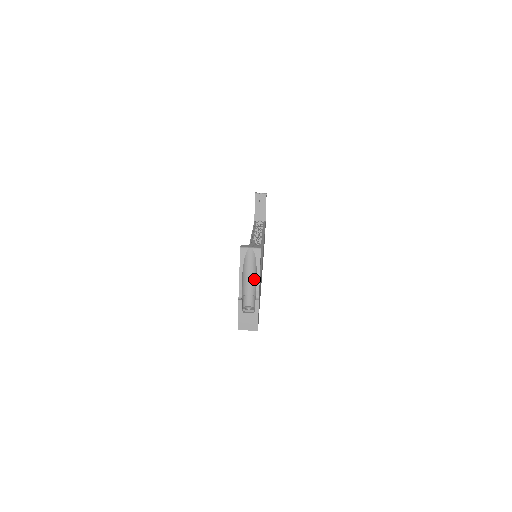
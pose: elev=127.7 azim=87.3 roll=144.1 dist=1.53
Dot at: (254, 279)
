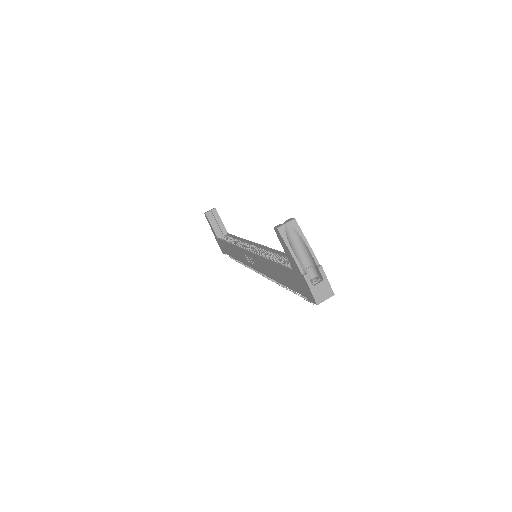
Dot at: (304, 251)
